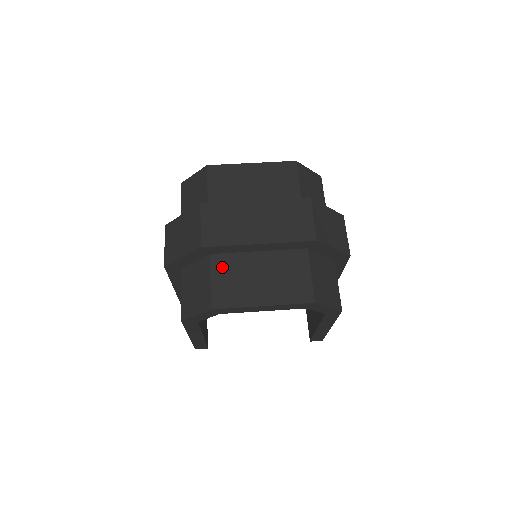
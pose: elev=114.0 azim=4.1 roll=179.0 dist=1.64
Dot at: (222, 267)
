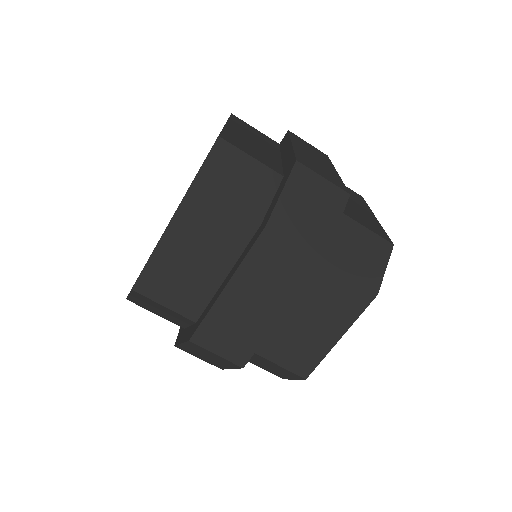
Dot at: (271, 348)
